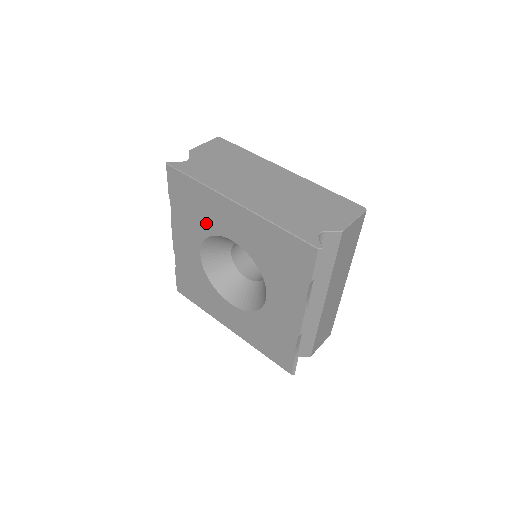
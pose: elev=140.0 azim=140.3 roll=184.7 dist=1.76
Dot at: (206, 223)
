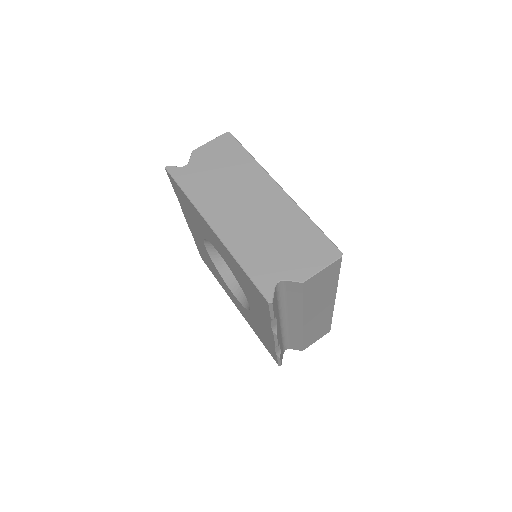
Dot at: (201, 228)
